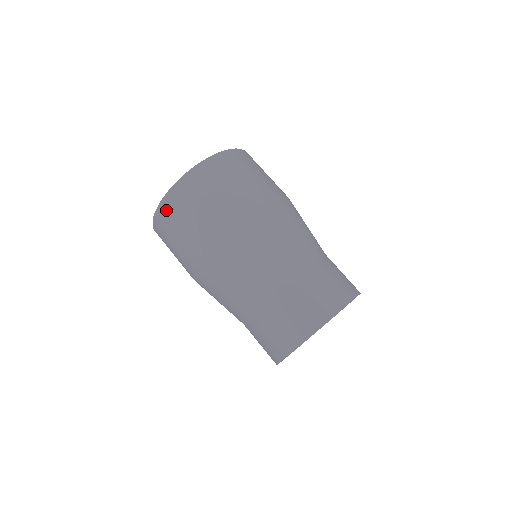
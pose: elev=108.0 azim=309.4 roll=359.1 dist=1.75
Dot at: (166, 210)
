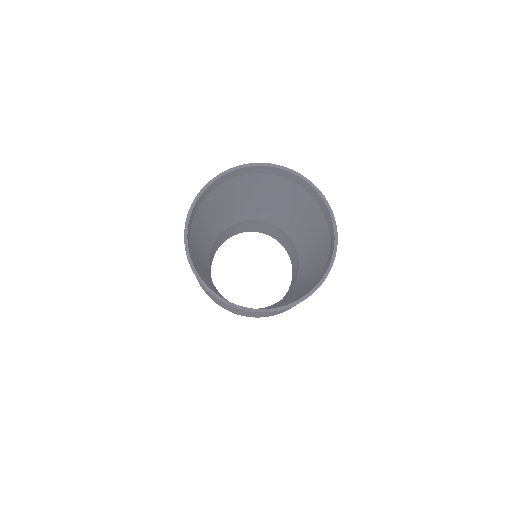
Dot at: occluded
